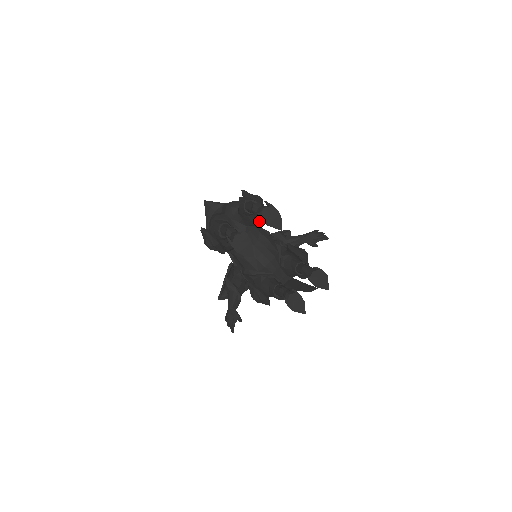
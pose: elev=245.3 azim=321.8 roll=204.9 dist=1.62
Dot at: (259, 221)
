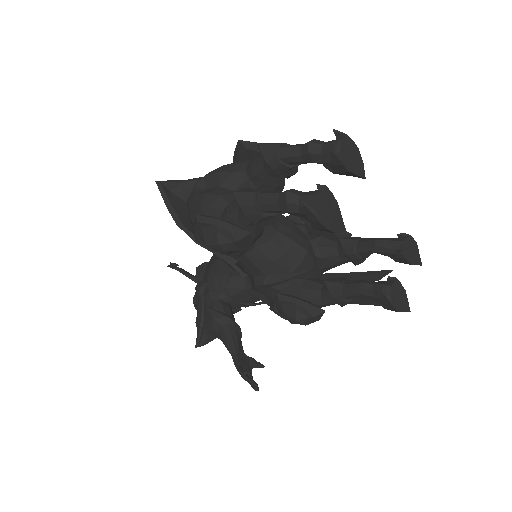
Dot at: (282, 187)
